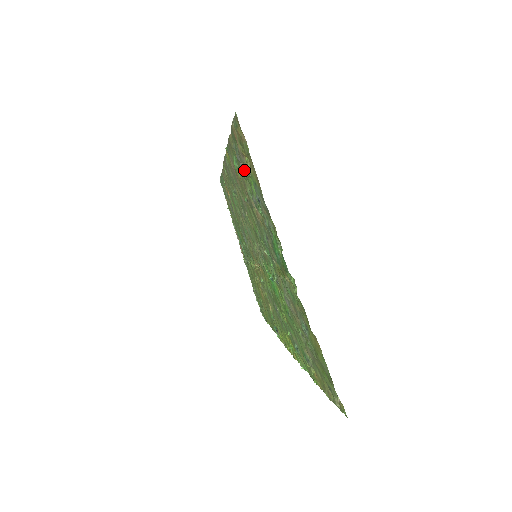
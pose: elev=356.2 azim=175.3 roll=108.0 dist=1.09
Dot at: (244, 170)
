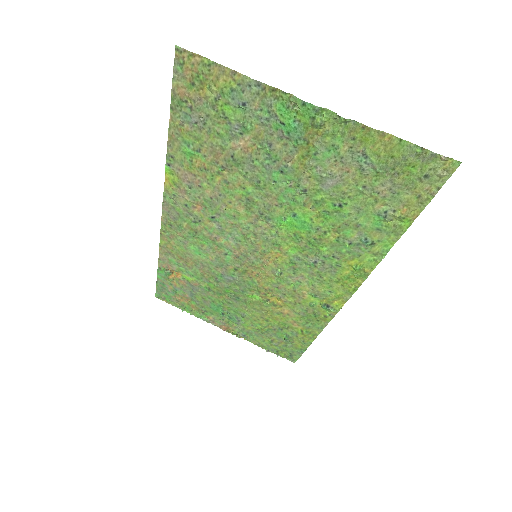
Dot at: (207, 117)
